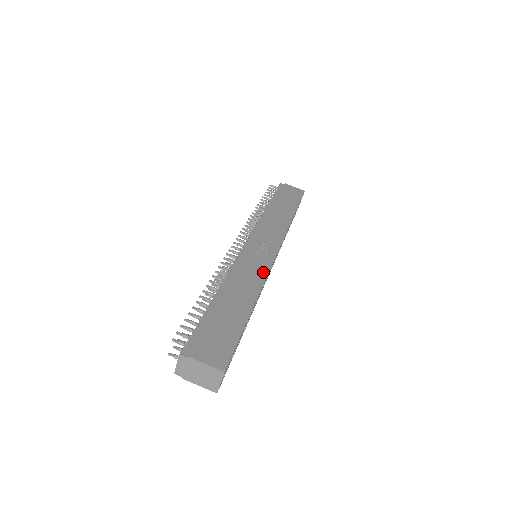
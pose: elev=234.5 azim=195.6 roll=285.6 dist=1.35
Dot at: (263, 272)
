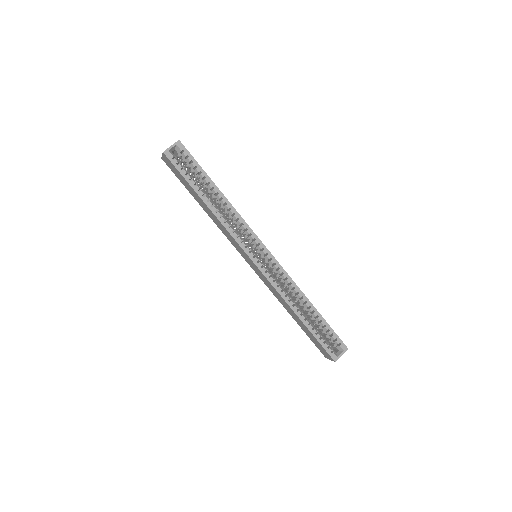
Dot at: (247, 225)
